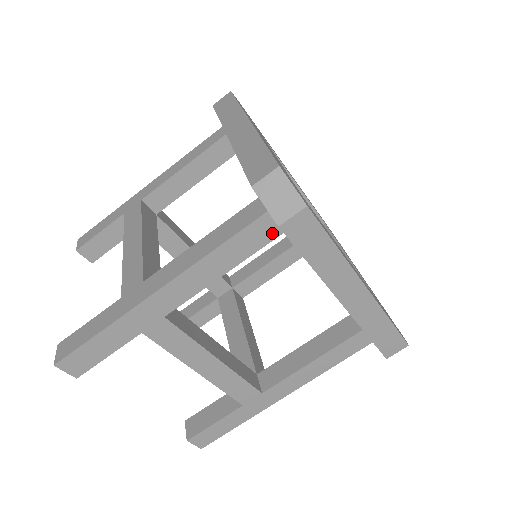
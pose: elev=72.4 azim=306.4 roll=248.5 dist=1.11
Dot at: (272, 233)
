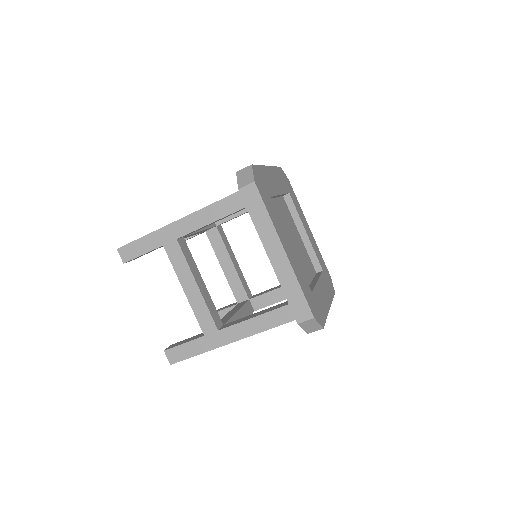
Dot at: occluded
